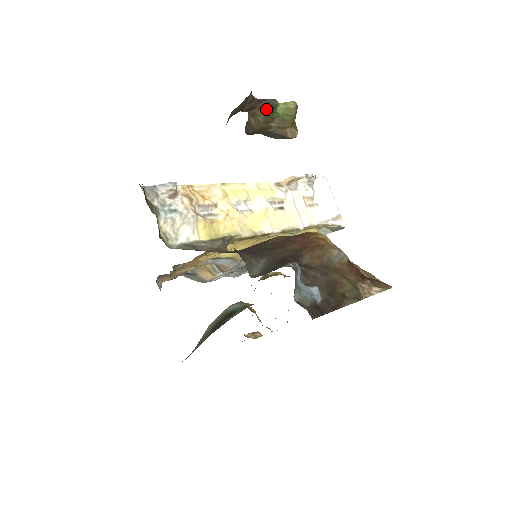
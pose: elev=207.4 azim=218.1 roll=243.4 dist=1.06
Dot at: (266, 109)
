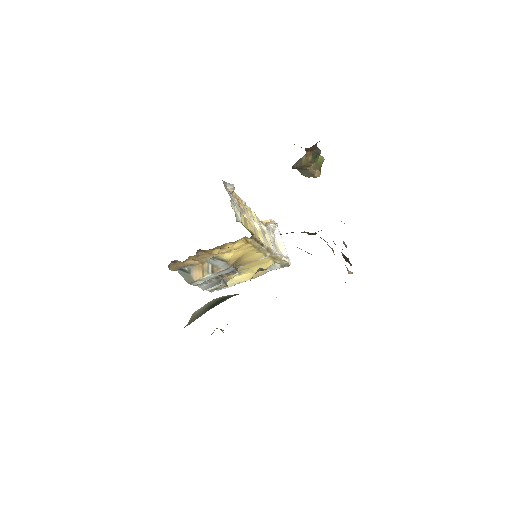
Dot at: (315, 154)
